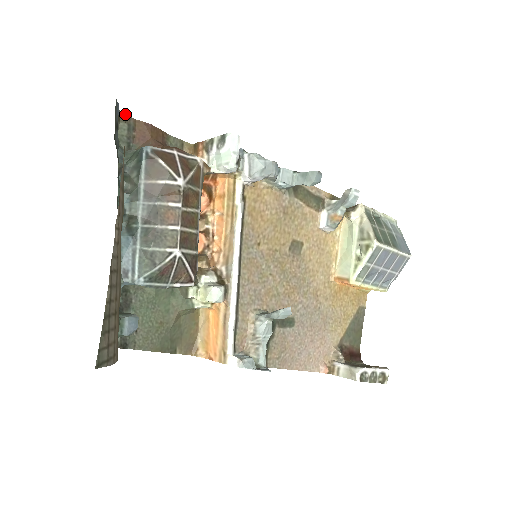
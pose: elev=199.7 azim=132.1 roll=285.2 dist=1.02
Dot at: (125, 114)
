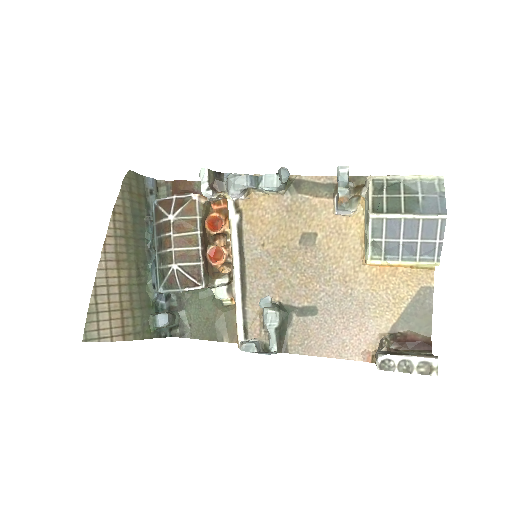
Dot at: (164, 181)
